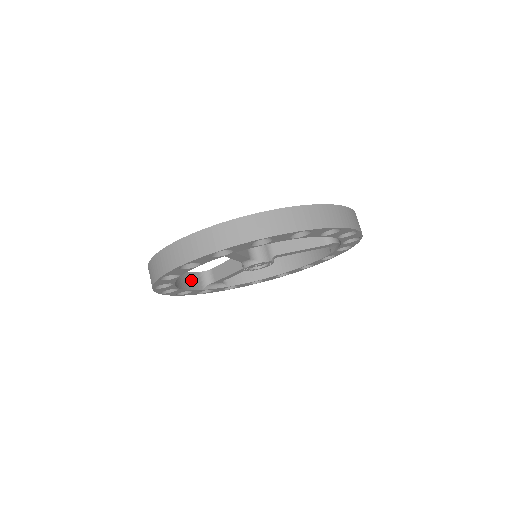
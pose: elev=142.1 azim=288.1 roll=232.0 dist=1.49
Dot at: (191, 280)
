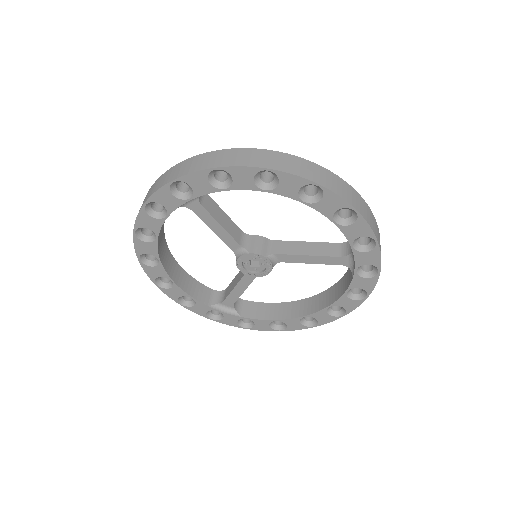
Dot at: (198, 290)
